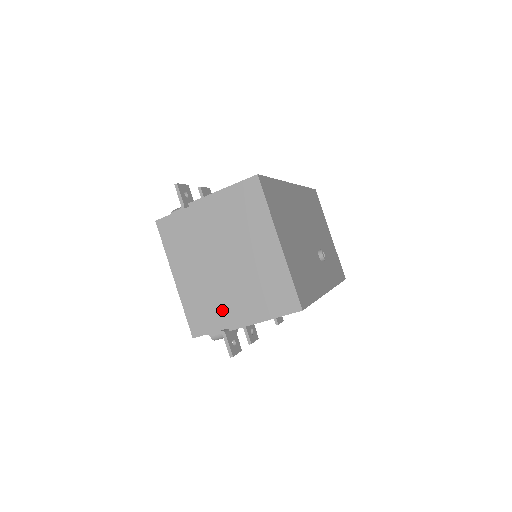
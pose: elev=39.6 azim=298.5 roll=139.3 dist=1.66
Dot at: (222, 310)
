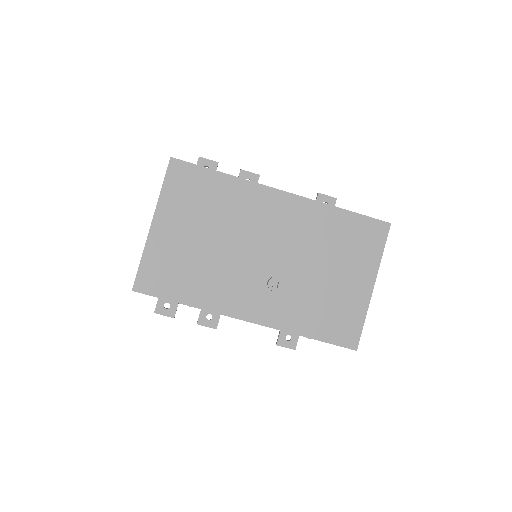
Dot at: occluded
